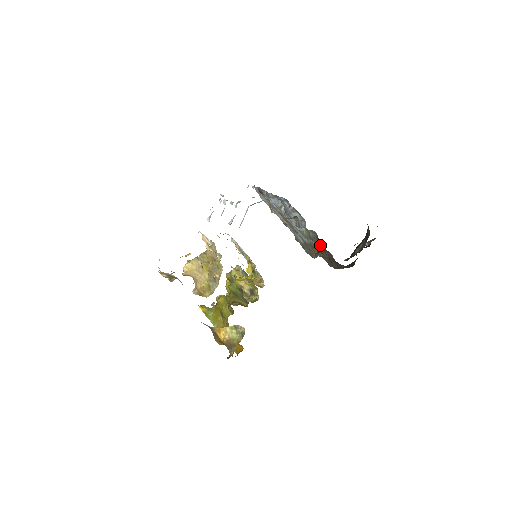
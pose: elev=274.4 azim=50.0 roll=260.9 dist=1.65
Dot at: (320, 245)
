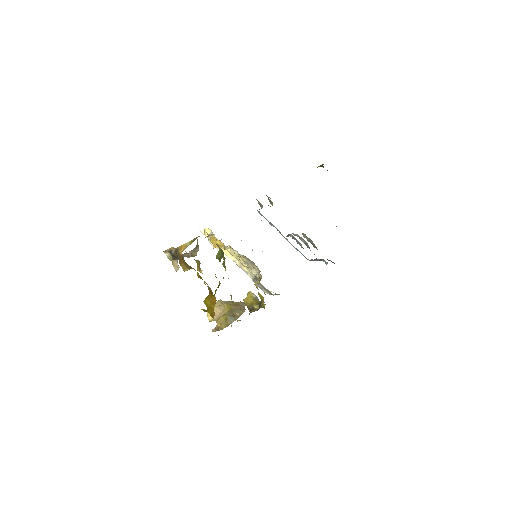
Dot at: occluded
